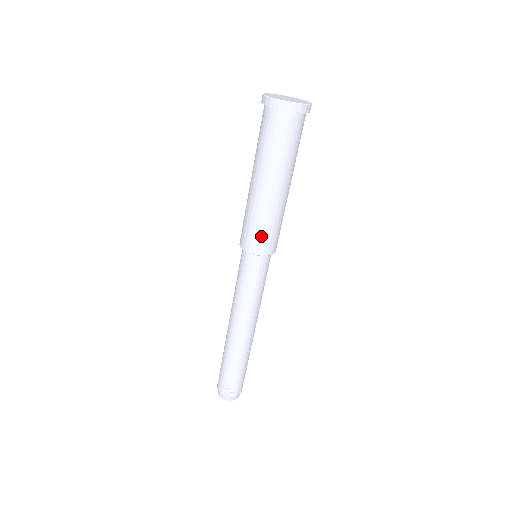
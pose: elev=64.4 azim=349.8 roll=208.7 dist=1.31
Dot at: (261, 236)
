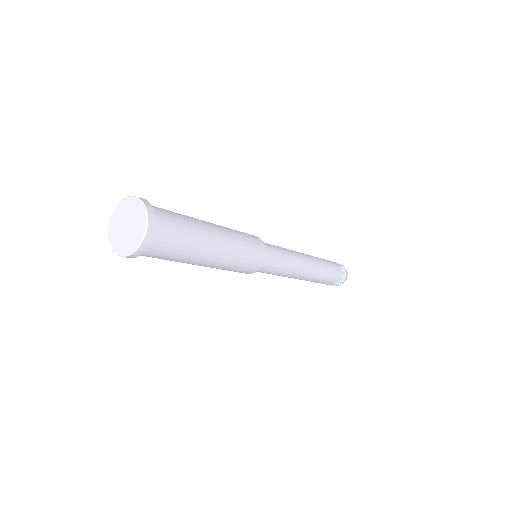
Dot at: occluded
